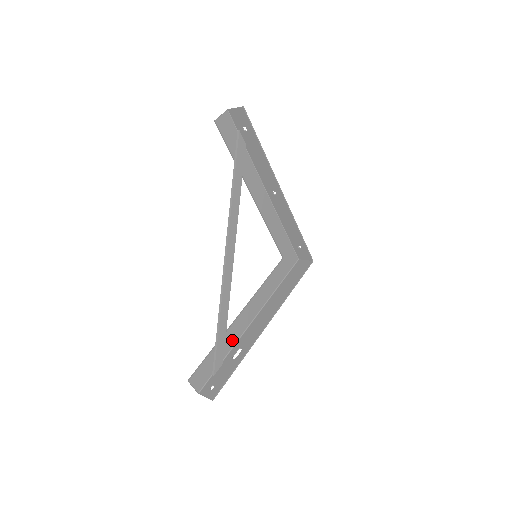
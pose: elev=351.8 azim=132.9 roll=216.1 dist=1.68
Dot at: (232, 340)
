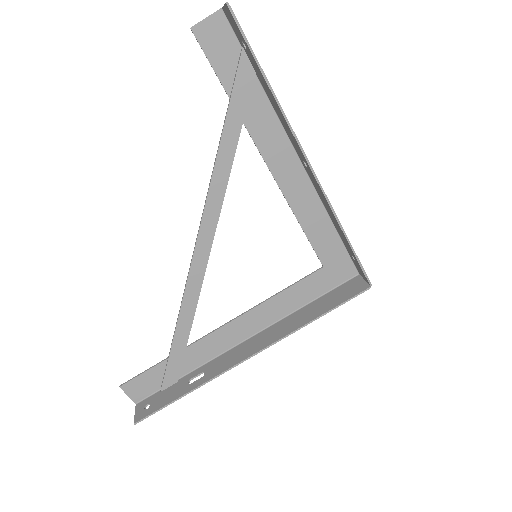
Dot at: (201, 357)
